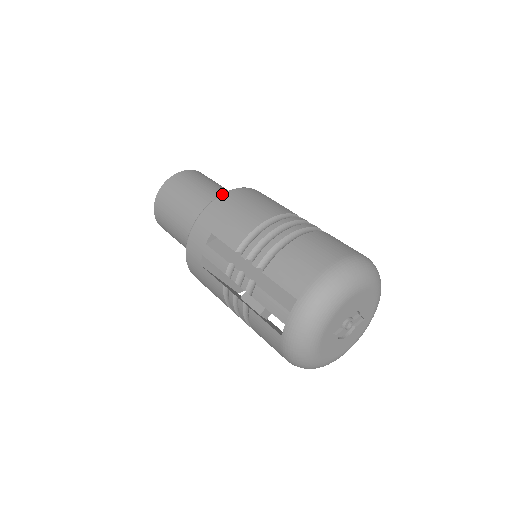
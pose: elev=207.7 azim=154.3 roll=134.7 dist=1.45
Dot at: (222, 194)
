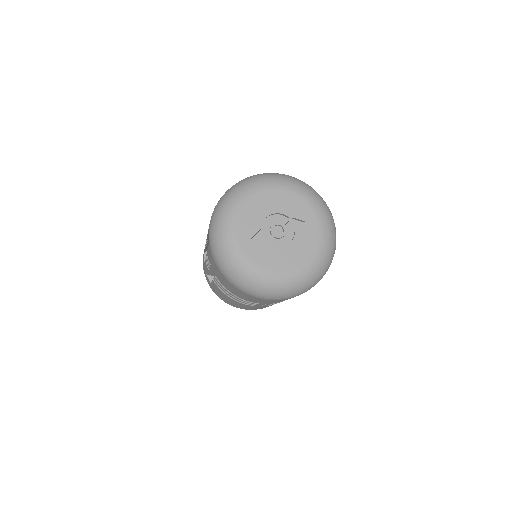
Dot at: occluded
